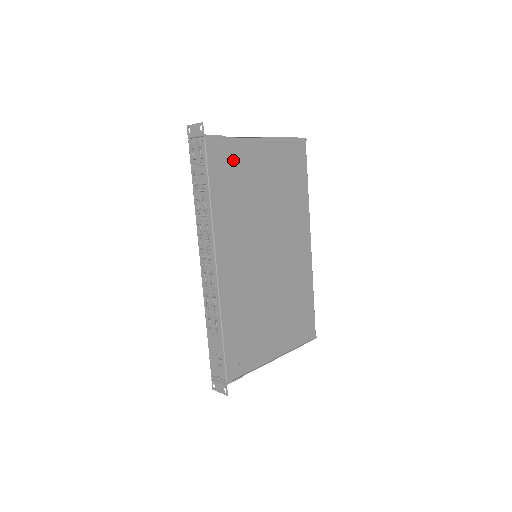
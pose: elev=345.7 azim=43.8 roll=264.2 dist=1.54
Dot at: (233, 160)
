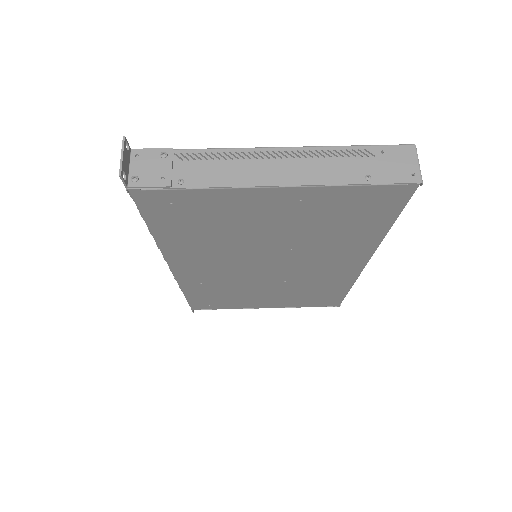
Dot at: (198, 207)
